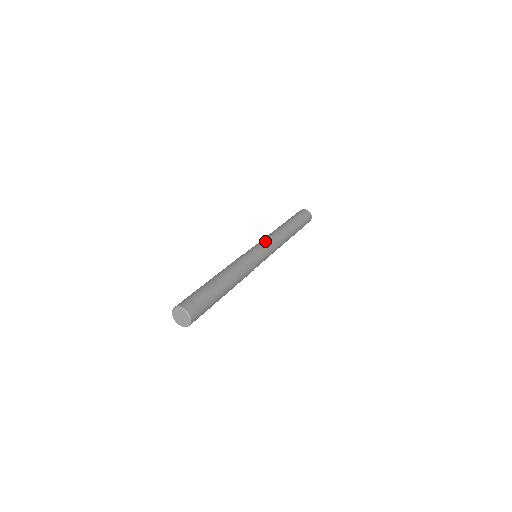
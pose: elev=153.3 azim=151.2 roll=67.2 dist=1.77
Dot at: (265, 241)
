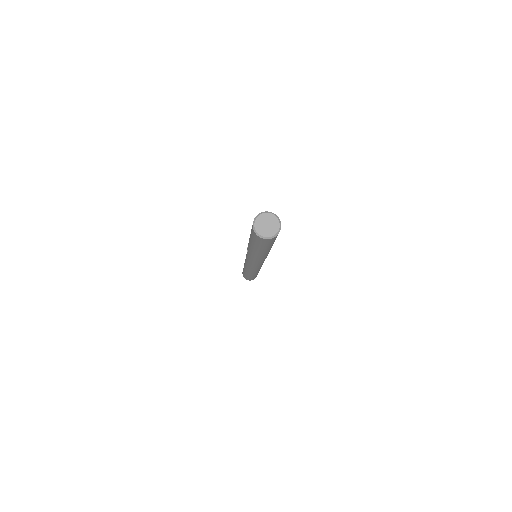
Dot at: occluded
